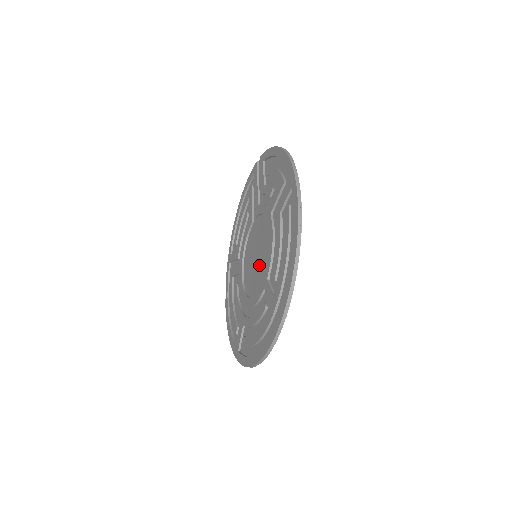
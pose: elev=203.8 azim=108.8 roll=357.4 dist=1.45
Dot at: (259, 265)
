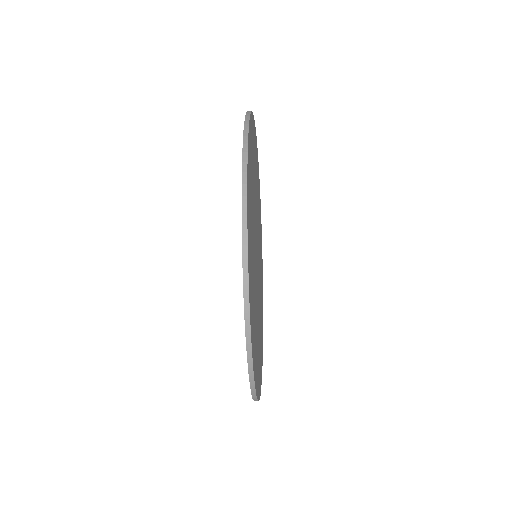
Dot at: occluded
